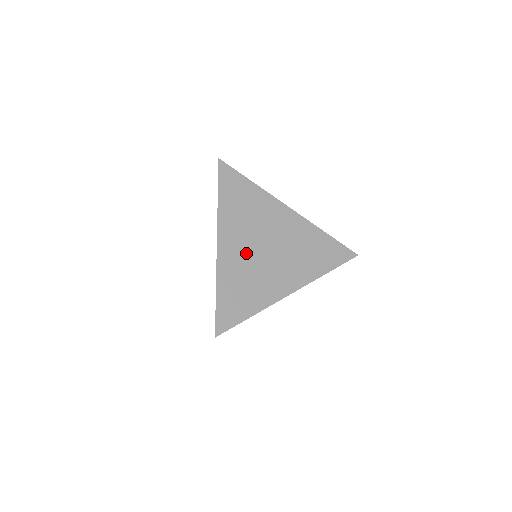
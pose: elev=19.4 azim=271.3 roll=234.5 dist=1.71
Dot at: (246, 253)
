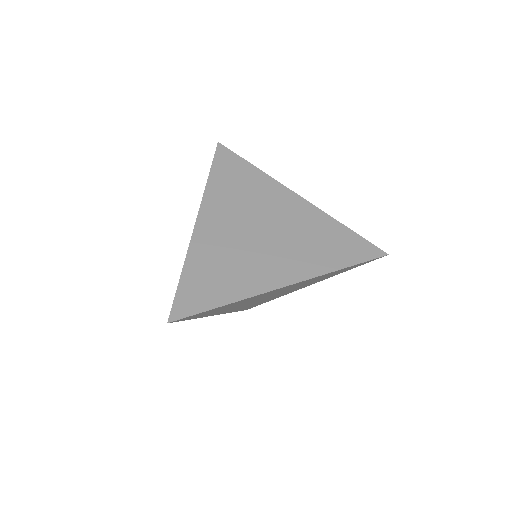
Dot at: (231, 234)
